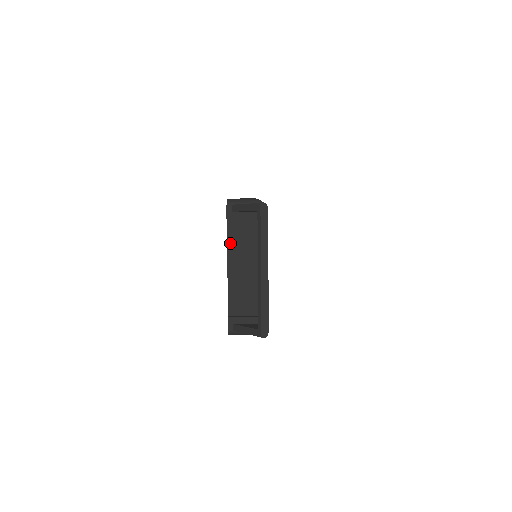
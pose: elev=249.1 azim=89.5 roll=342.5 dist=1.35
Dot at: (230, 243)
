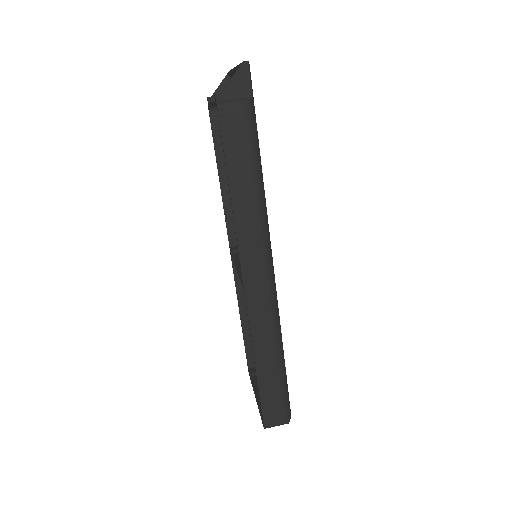
Dot at: occluded
